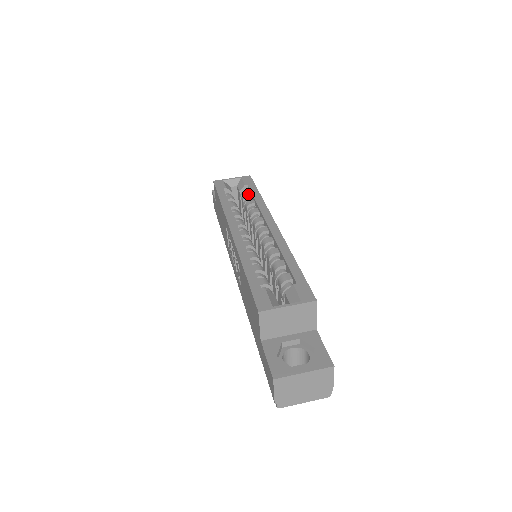
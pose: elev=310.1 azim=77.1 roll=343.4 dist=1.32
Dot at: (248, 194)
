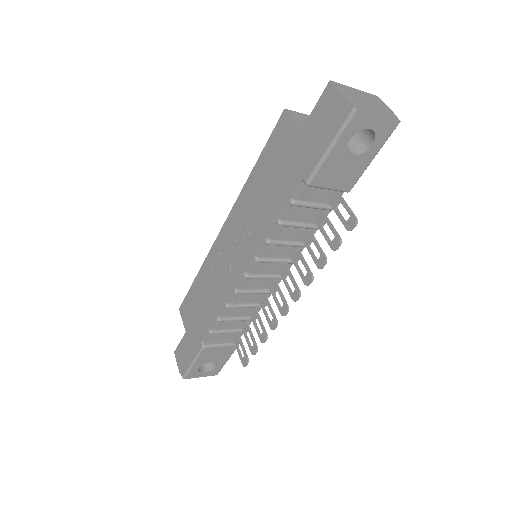
Dot at: occluded
